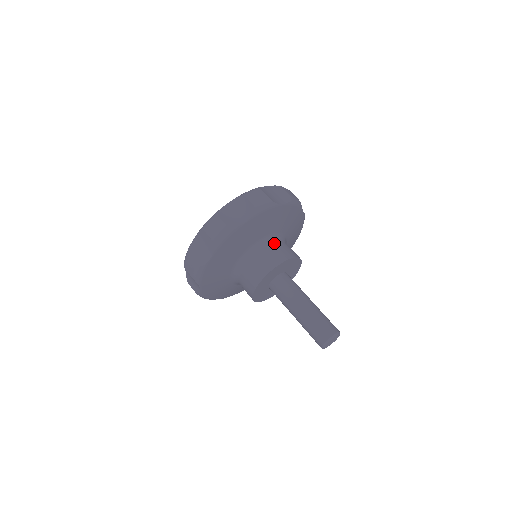
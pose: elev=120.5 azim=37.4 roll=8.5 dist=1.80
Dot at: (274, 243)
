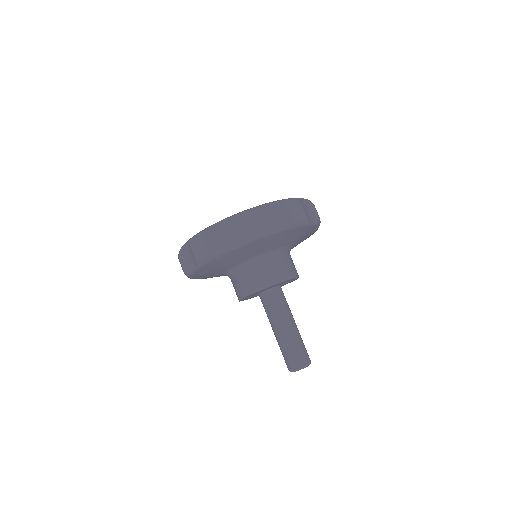
Dot at: (267, 261)
